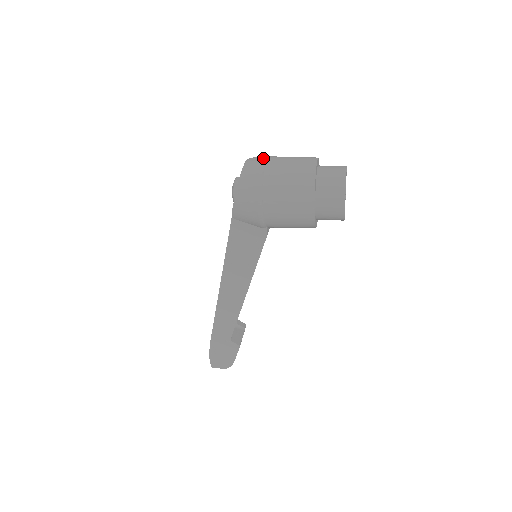
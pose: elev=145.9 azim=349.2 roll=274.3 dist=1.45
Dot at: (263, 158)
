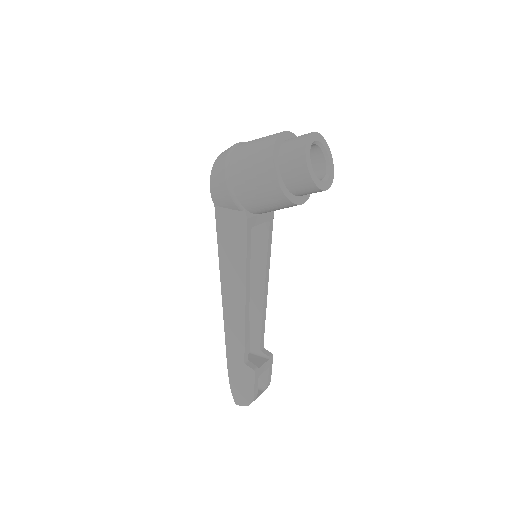
Dot at: (239, 142)
